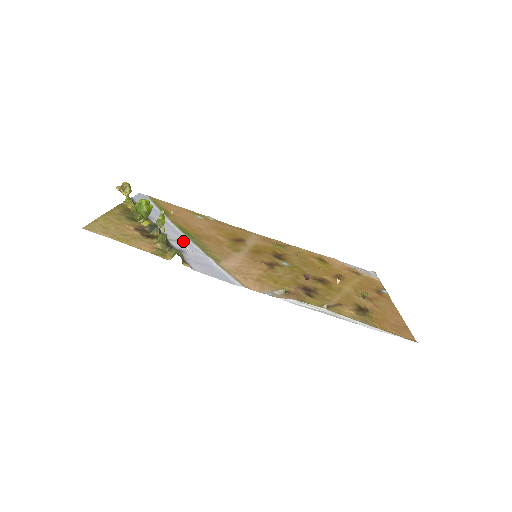
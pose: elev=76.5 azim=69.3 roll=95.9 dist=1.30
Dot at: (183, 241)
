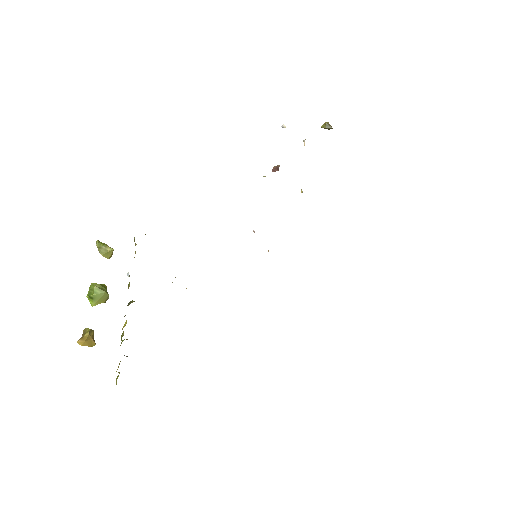
Dot at: occluded
